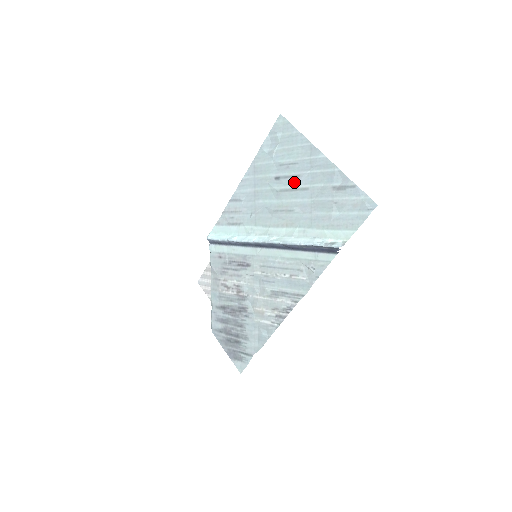
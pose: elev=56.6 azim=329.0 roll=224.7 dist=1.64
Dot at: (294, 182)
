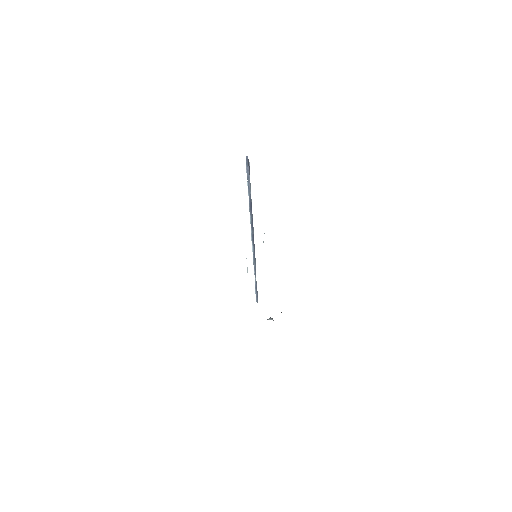
Dot at: occluded
